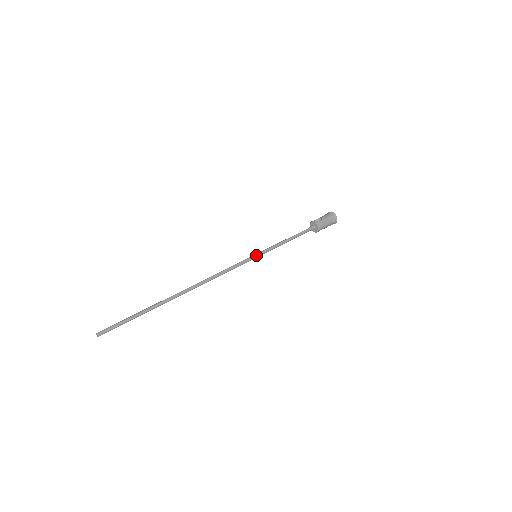
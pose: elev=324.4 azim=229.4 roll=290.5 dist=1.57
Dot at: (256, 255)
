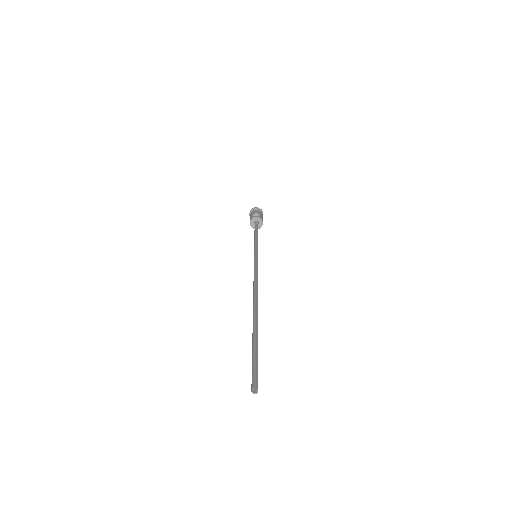
Dot at: (257, 255)
